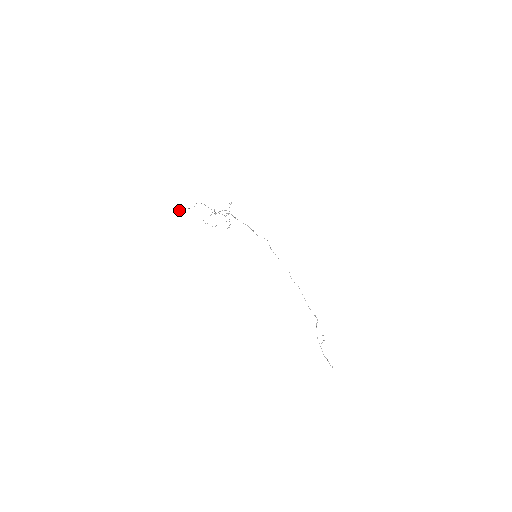
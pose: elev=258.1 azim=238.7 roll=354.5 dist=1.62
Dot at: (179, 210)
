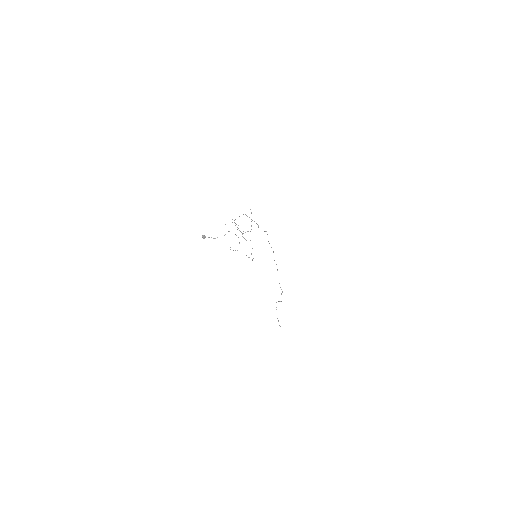
Dot at: (208, 237)
